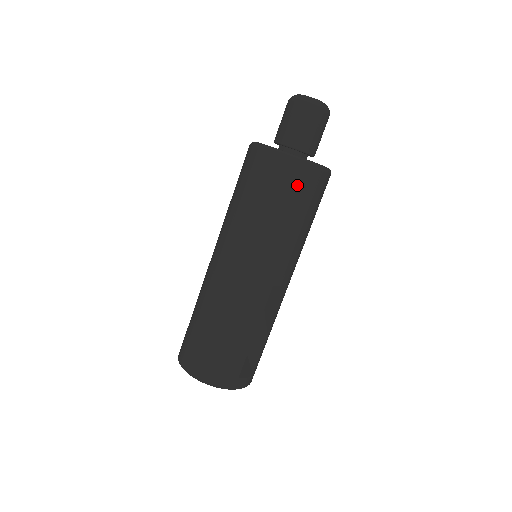
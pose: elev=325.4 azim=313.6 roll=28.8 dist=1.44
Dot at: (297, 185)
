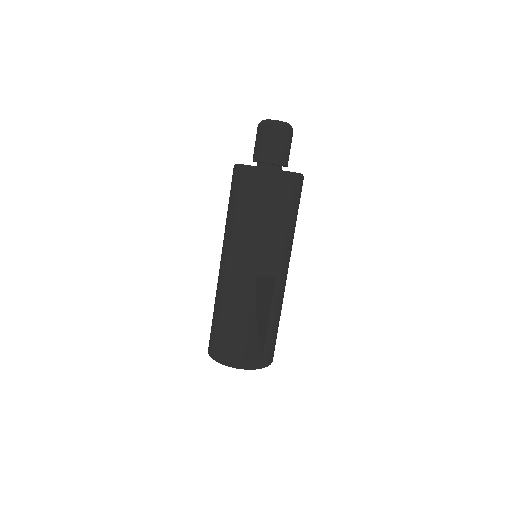
Dot at: (257, 189)
